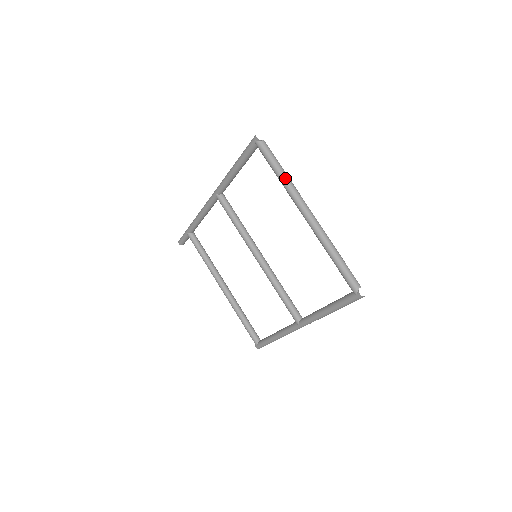
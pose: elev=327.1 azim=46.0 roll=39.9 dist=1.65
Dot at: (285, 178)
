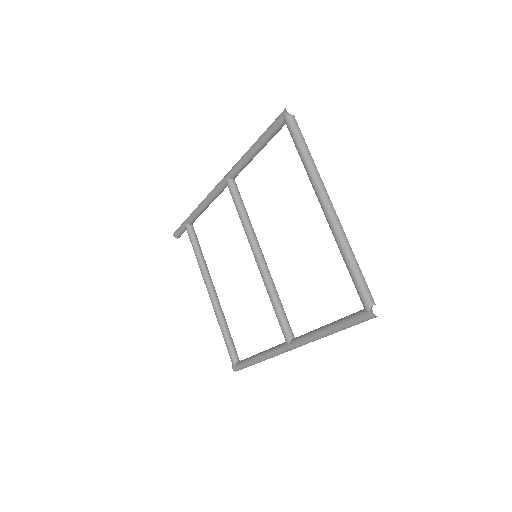
Dot at: (310, 161)
